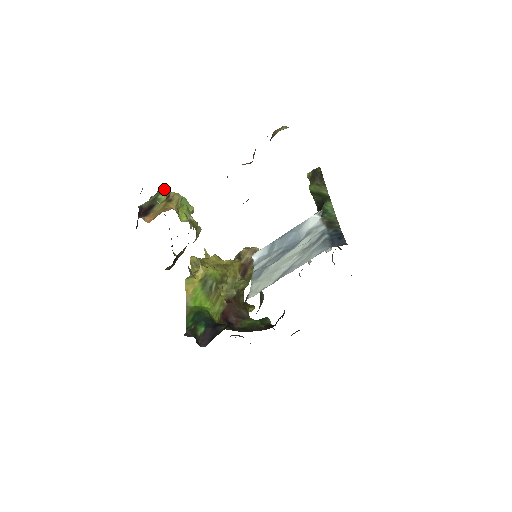
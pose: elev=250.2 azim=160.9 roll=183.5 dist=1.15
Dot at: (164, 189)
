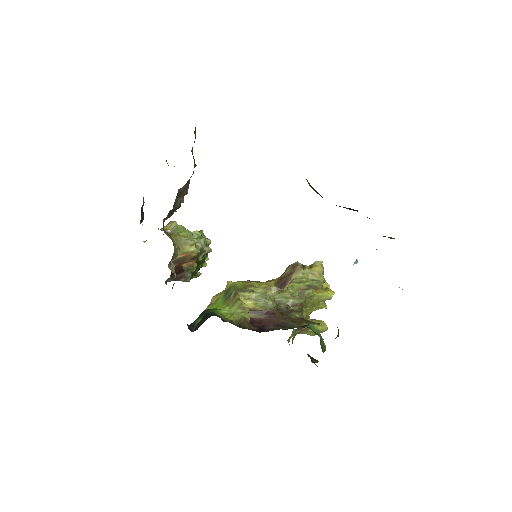
Dot at: (179, 226)
